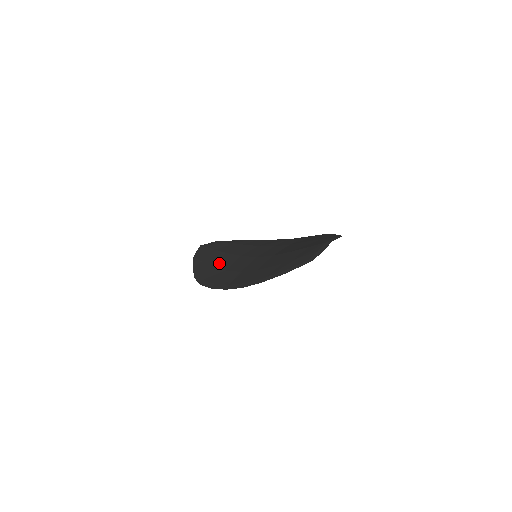
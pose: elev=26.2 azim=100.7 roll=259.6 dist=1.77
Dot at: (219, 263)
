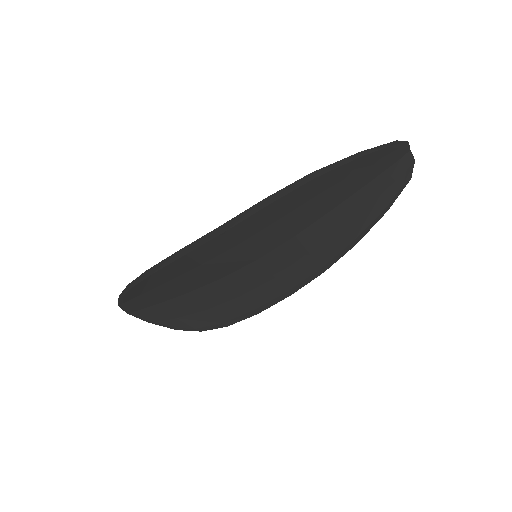
Dot at: occluded
